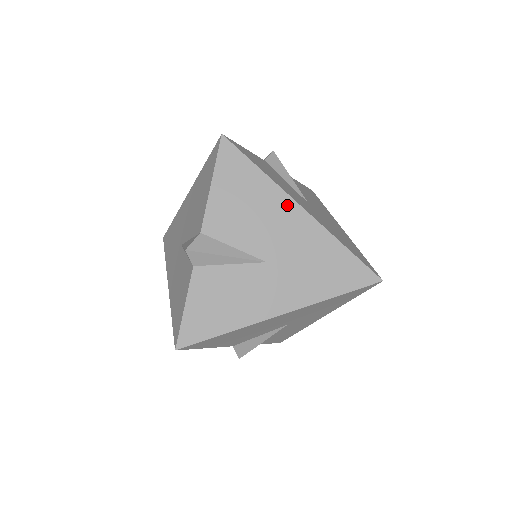
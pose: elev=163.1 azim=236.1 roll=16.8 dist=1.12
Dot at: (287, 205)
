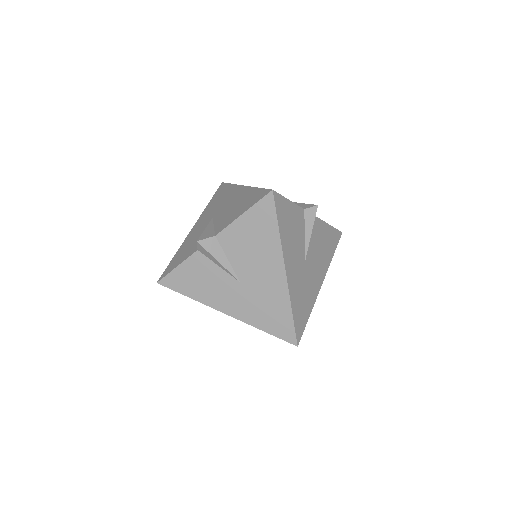
Dot at: occluded
